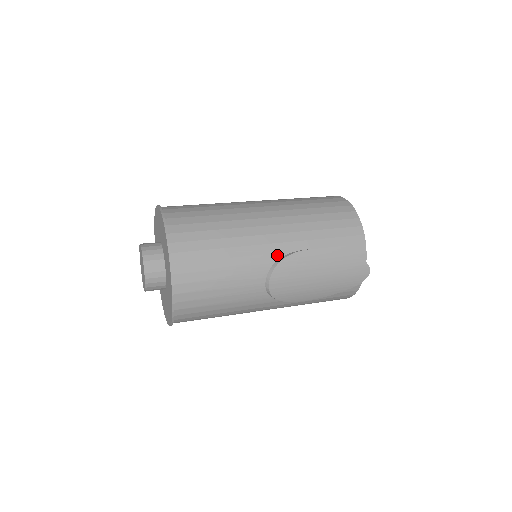
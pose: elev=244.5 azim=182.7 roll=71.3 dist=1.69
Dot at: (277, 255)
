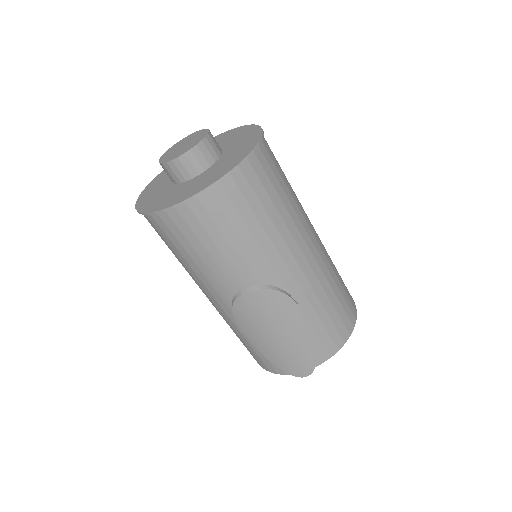
Dot at: (281, 283)
